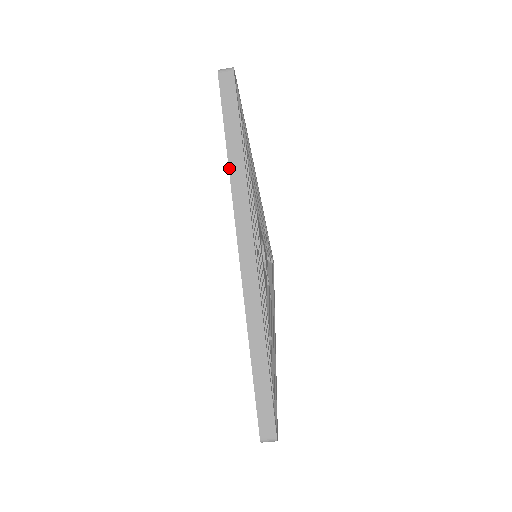
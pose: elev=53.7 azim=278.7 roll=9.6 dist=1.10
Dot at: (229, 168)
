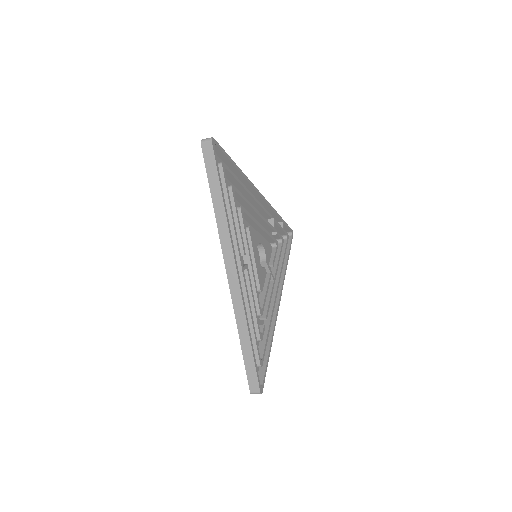
Dot at: (215, 216)
